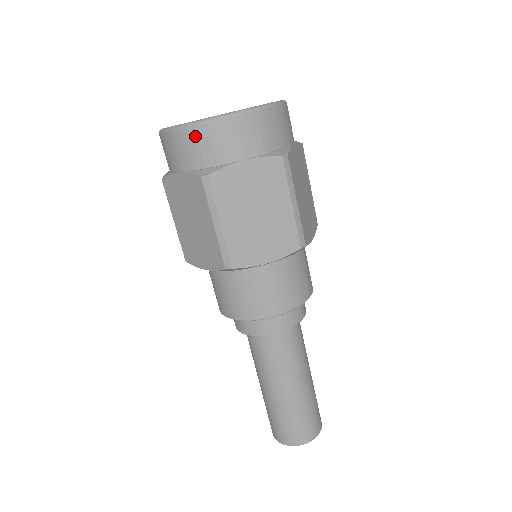
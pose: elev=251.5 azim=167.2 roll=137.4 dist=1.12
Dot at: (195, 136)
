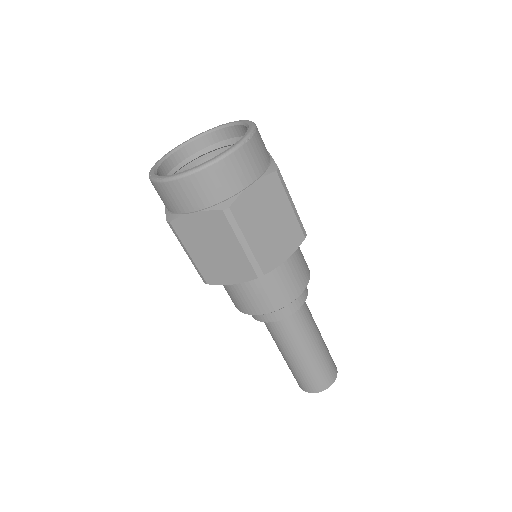
Dot at: (158, 189)
